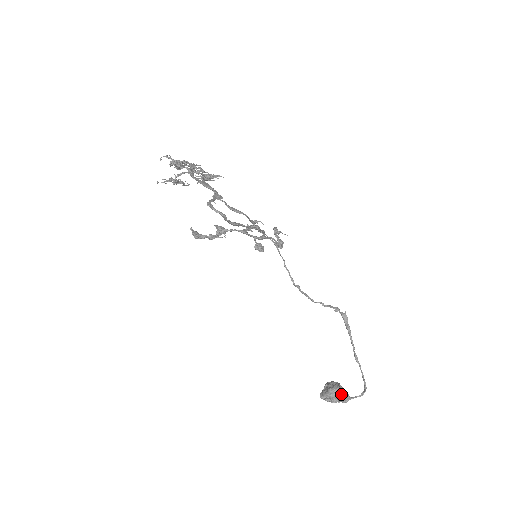
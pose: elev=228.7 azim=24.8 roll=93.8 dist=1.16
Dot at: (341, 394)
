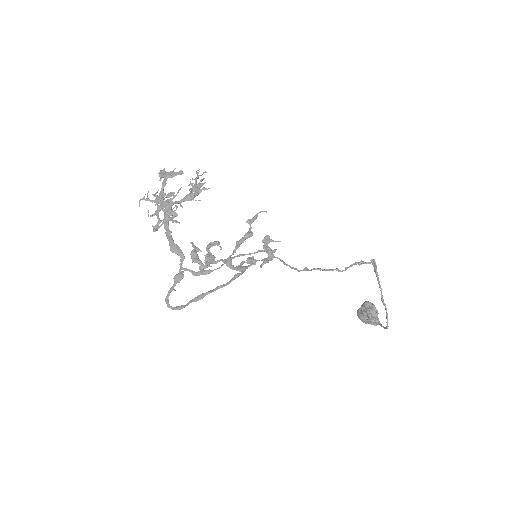
Dot at: (370, 321)
